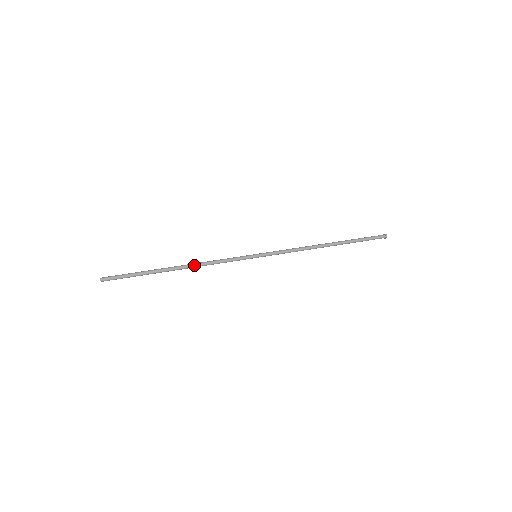
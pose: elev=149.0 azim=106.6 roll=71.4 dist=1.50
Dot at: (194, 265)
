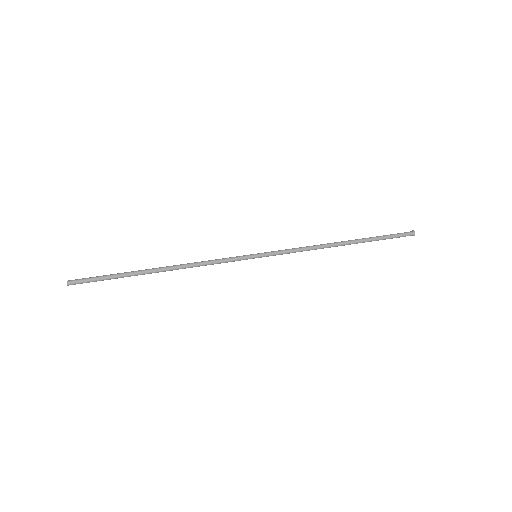
Dot at: (180, 265)
